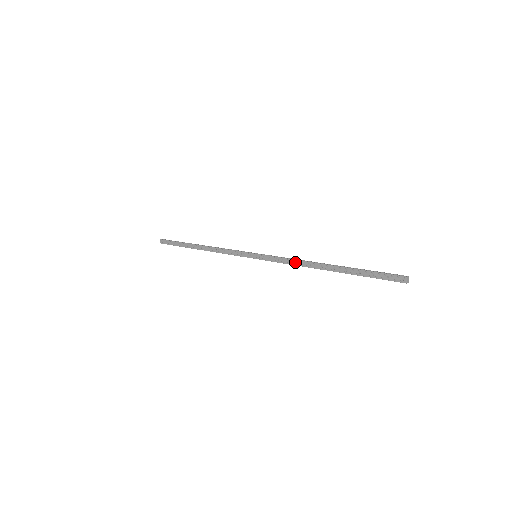
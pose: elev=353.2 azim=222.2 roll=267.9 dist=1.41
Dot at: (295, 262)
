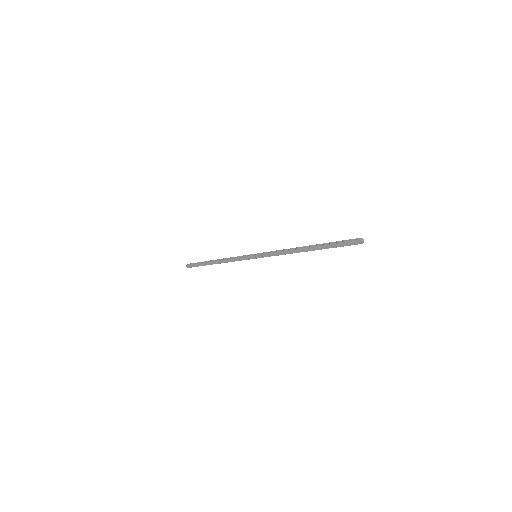
Dot at: (283, 252)
